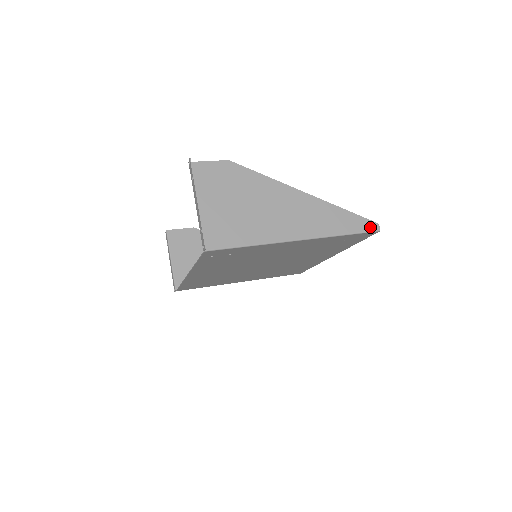
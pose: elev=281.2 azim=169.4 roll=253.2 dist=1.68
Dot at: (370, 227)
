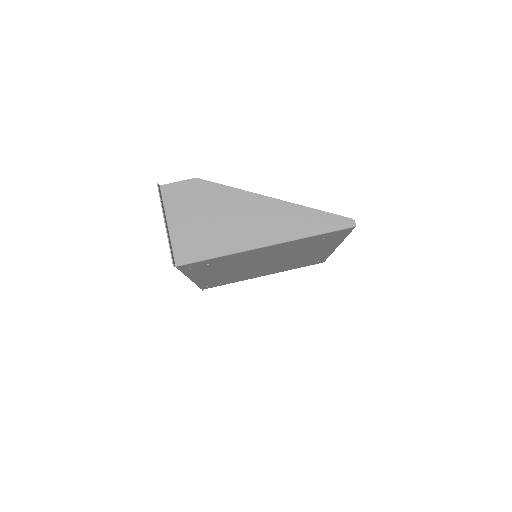
Dot at: (344, 224)
